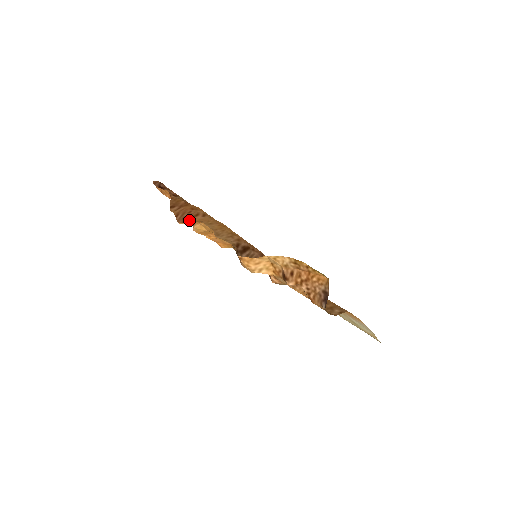
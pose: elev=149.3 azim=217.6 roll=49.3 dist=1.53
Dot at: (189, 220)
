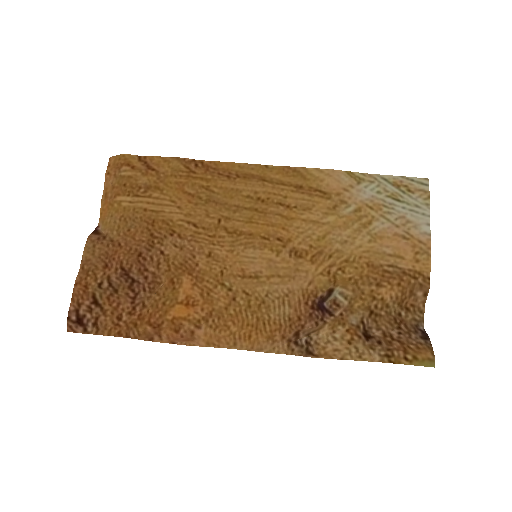
Dot at: (196, 342)
